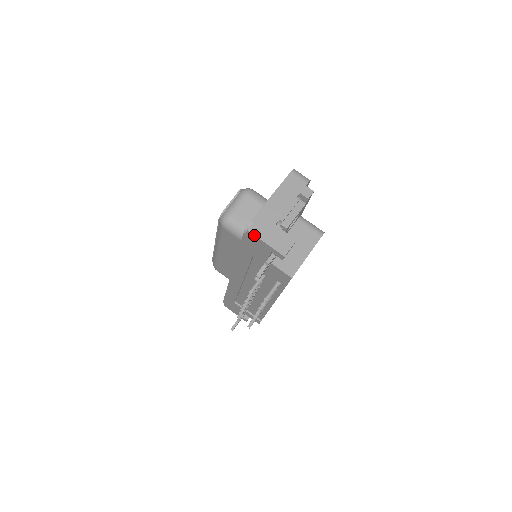
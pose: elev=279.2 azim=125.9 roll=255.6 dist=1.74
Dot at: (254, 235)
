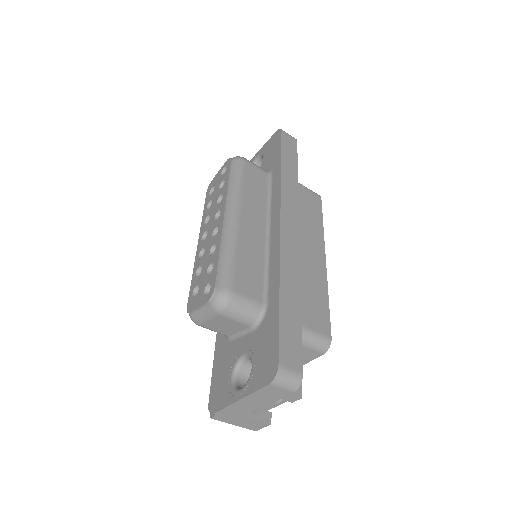
Dot at: occluded
